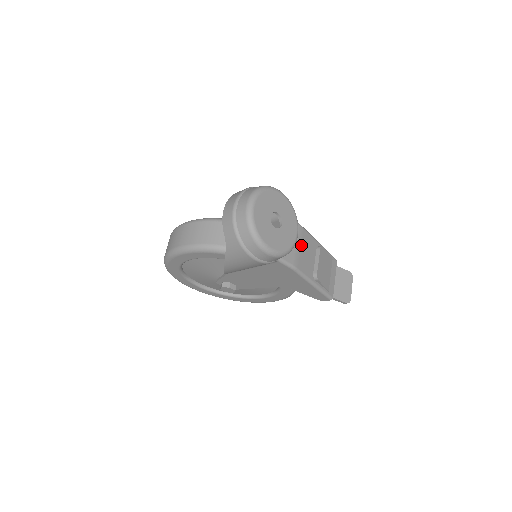
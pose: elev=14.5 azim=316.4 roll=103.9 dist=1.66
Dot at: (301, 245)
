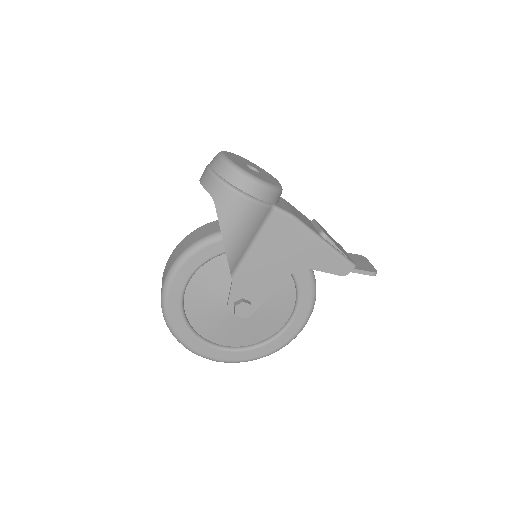
Dot at: (291, 208)
